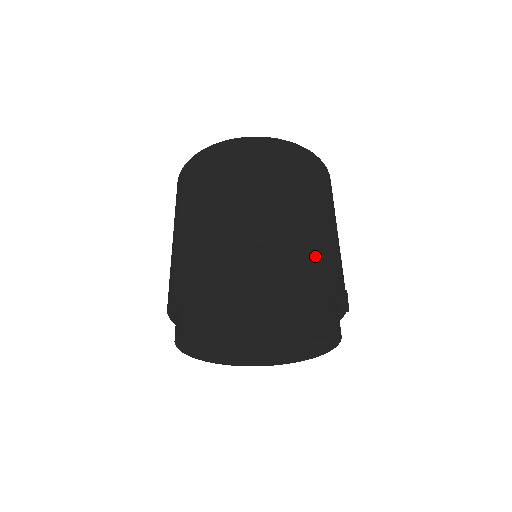
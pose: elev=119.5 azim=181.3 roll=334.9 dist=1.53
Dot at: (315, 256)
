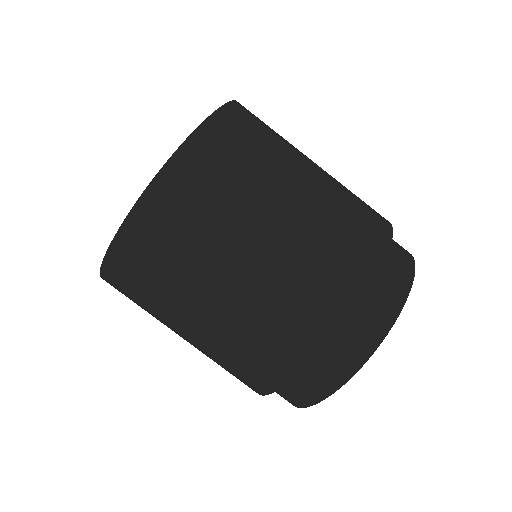
Dot at: (367, 206)
